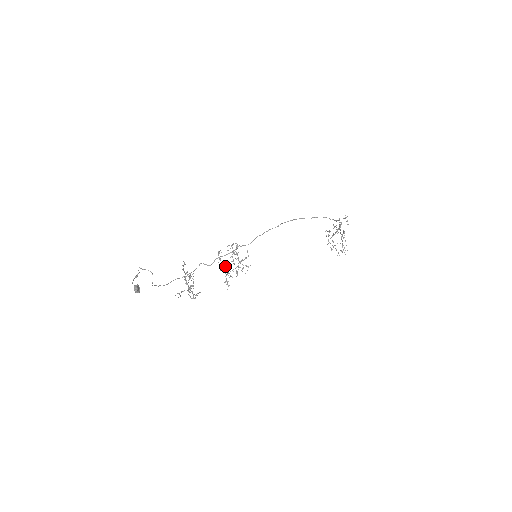
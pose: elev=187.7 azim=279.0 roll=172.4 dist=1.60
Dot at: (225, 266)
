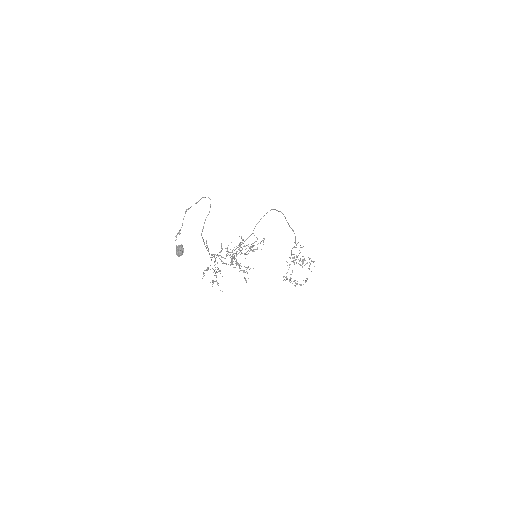
Dot at: occluded
